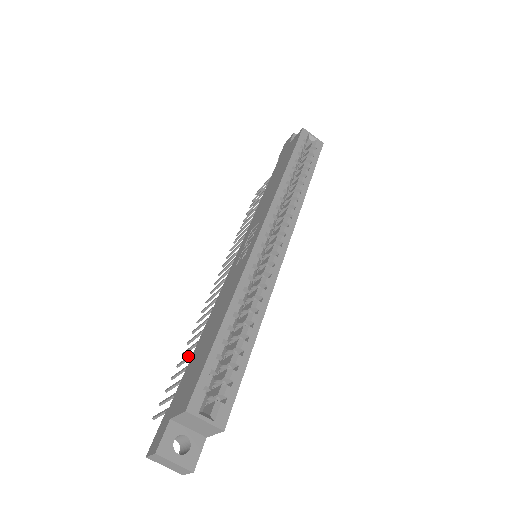
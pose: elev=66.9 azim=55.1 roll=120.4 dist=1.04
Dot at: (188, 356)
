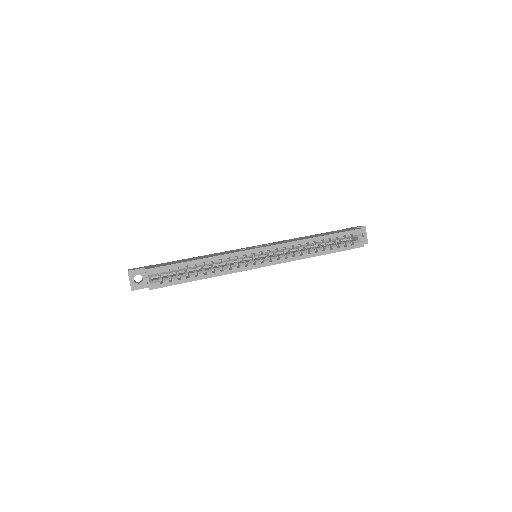
Dot at: occluded
